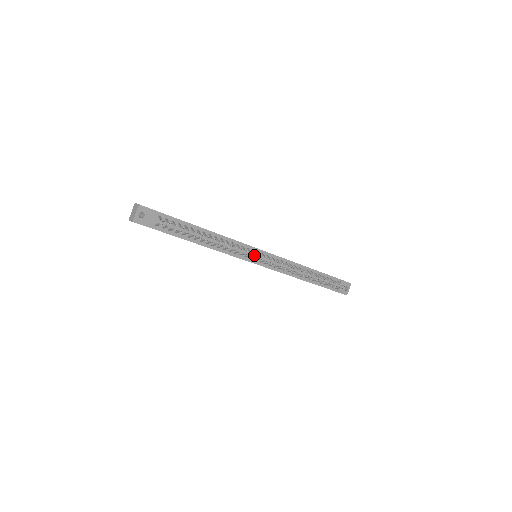
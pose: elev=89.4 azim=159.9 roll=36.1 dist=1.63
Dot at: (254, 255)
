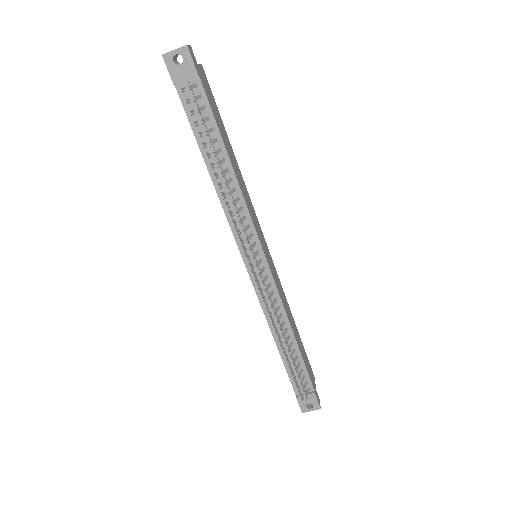
Dot at: occluded
